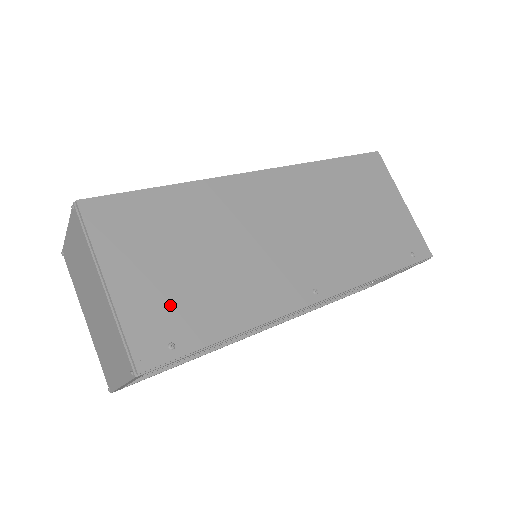
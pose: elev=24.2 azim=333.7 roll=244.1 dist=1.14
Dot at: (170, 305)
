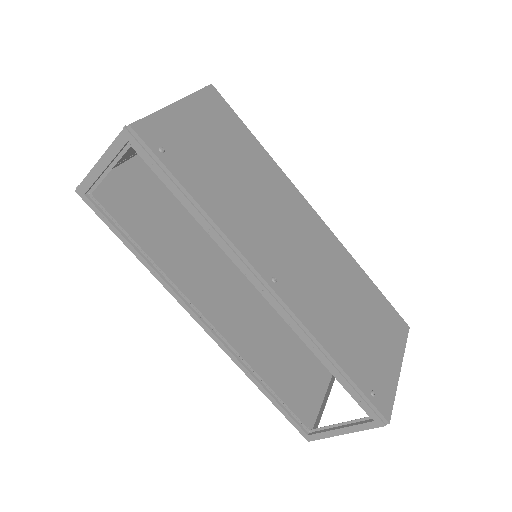
Dot at: (189, 147)
